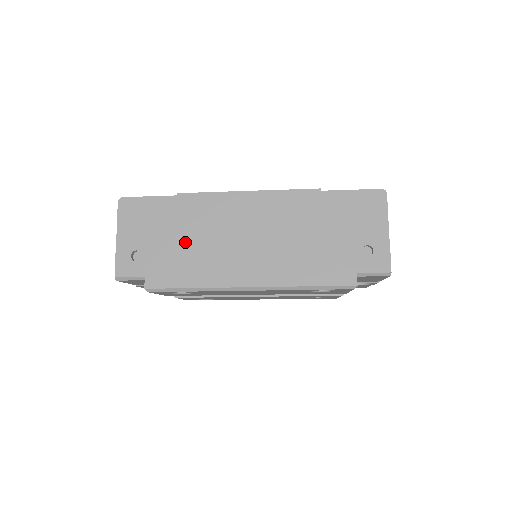
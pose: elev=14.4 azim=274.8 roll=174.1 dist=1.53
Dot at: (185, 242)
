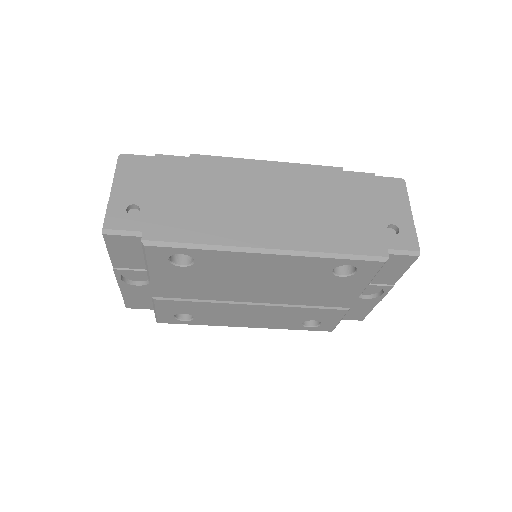
Dot at: (196, 198)
